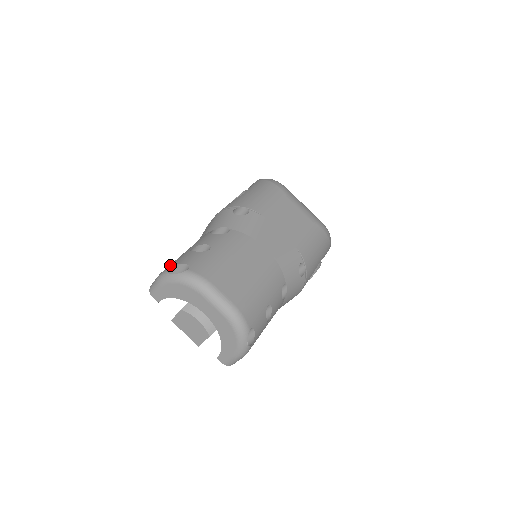
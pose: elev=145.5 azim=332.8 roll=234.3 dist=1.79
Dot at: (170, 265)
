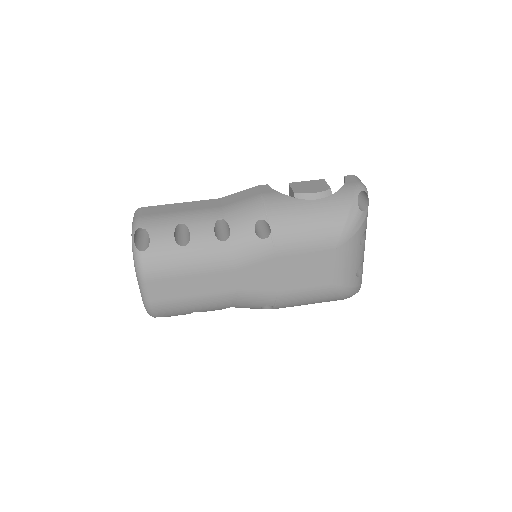
Dot at: (150, 222)
